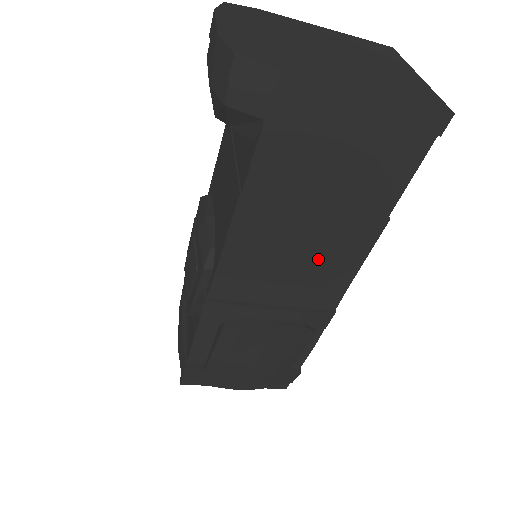
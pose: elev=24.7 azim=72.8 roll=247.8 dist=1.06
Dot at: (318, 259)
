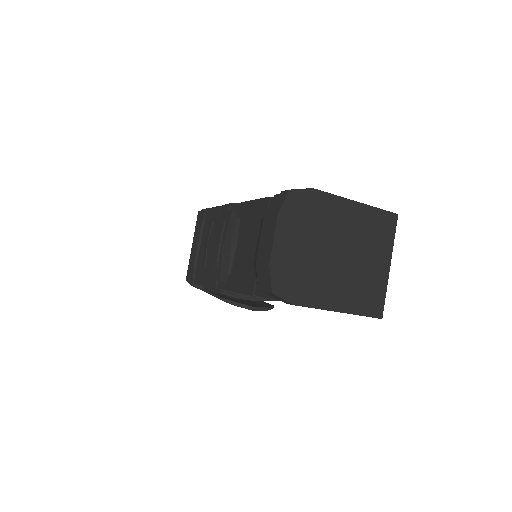
Dot at: occluded
